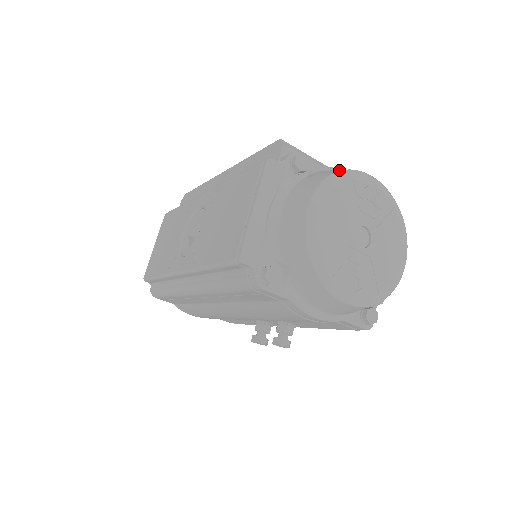
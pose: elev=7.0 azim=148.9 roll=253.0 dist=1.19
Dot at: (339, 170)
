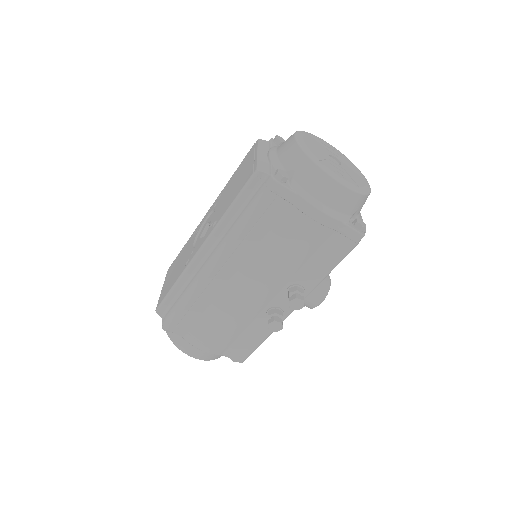
Dot at: occluded
